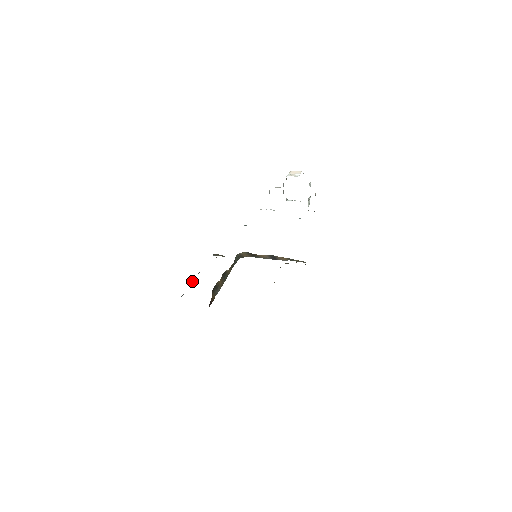
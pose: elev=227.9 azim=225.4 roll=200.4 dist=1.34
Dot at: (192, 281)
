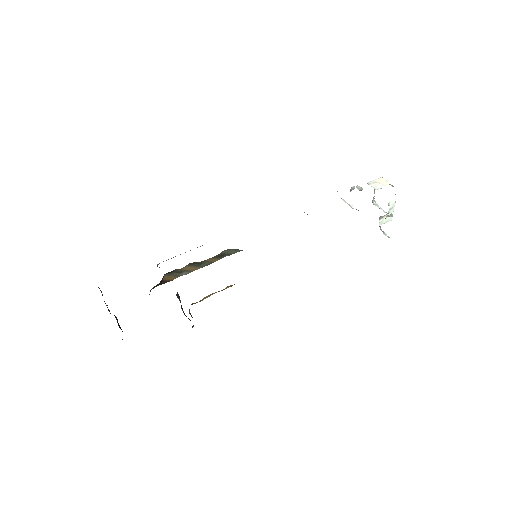
Dot at: occluded
